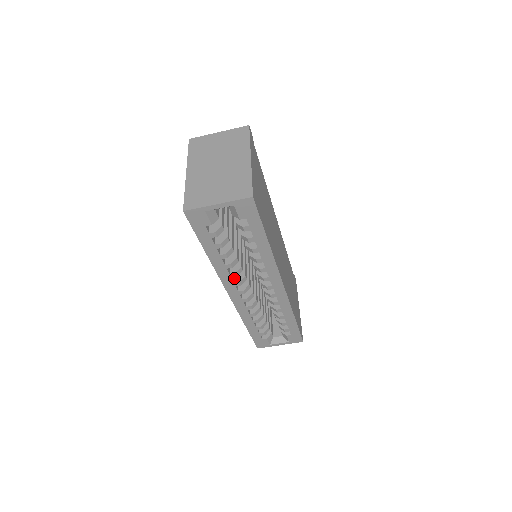
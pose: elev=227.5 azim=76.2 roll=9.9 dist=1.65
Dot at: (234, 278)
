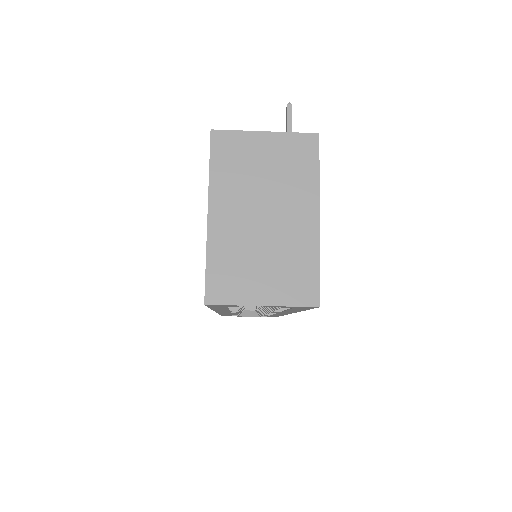
Dot at: occluded
